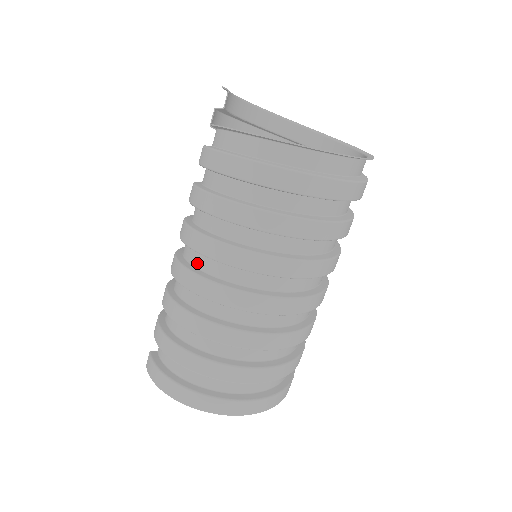
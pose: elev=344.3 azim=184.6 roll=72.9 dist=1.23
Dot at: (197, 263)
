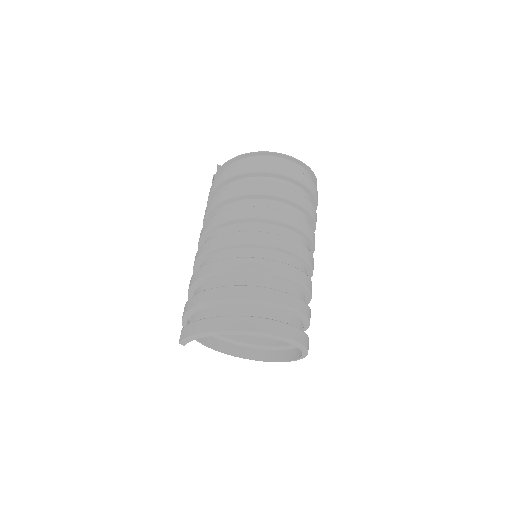
Dot at: occluded
